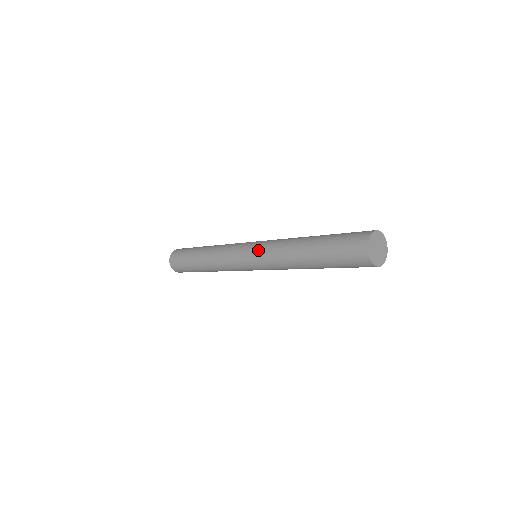
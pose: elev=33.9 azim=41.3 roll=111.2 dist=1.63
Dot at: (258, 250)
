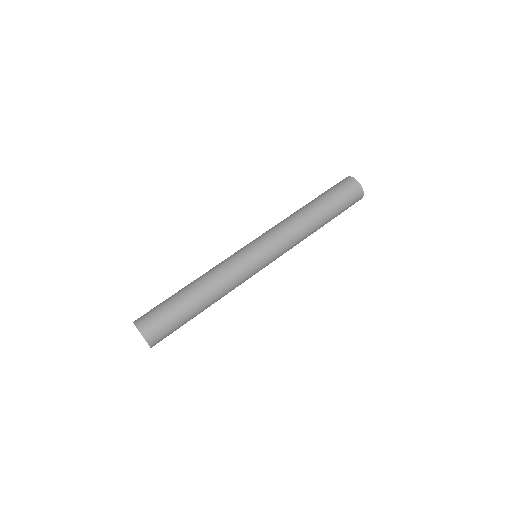
Dot at: (270, 239)
